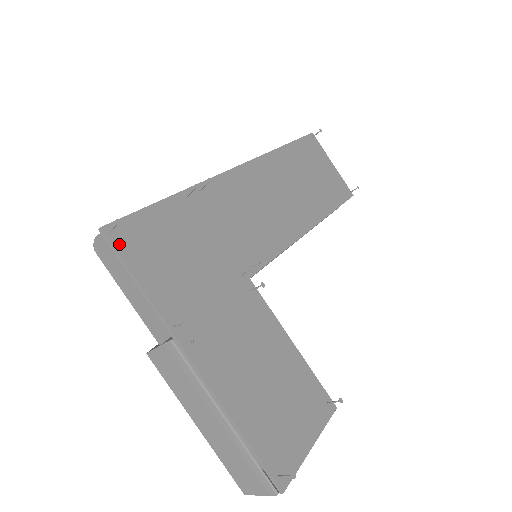
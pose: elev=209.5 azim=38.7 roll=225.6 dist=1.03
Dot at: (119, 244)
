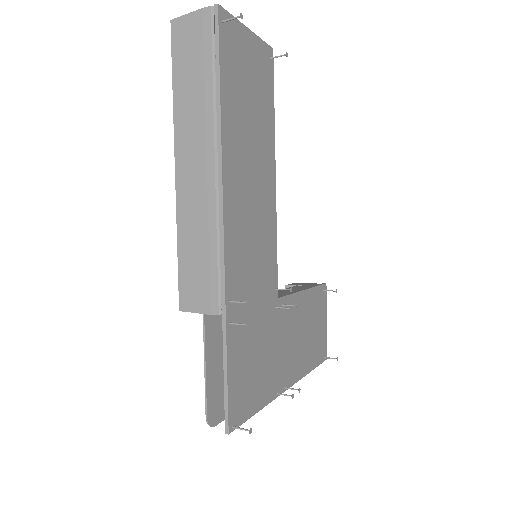
Dot at: (239, 420)
